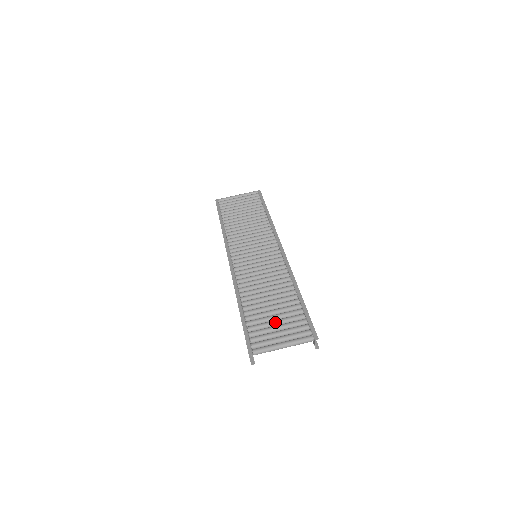
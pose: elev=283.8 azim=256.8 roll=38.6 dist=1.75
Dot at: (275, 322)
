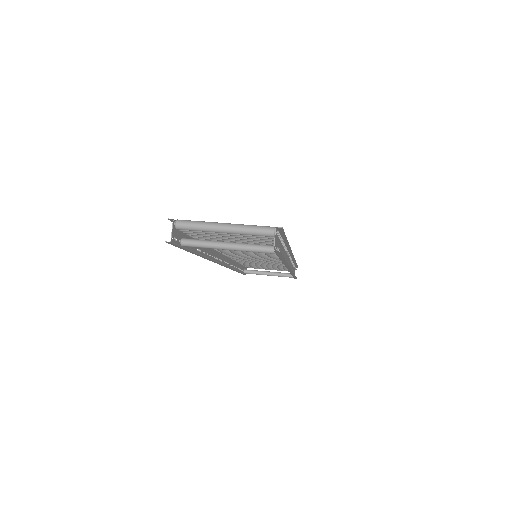
Dot at: occluded
